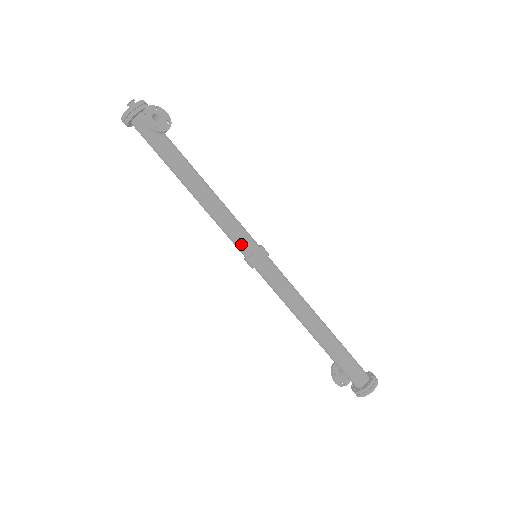
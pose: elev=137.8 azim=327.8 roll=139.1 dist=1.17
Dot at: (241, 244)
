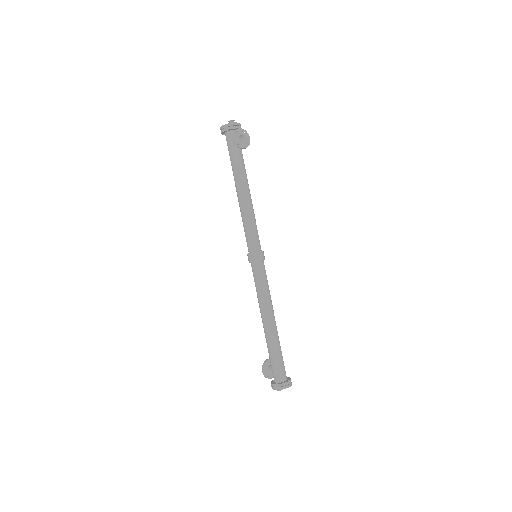
Dot at: (251, 242)
